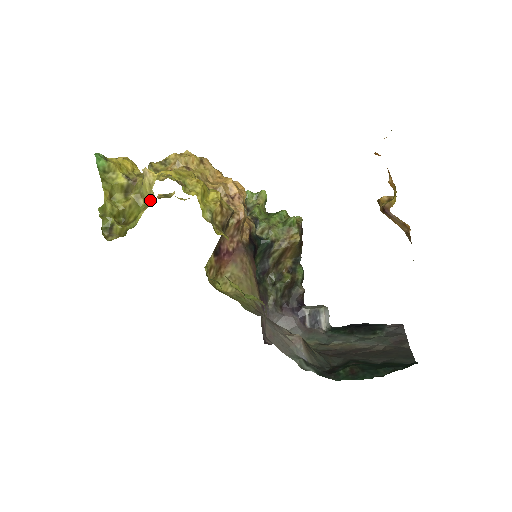
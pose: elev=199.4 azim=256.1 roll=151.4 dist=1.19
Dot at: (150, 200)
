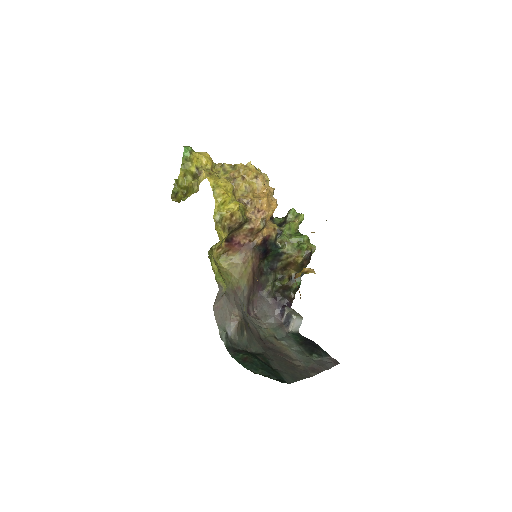
Dot at: (197, 190)
